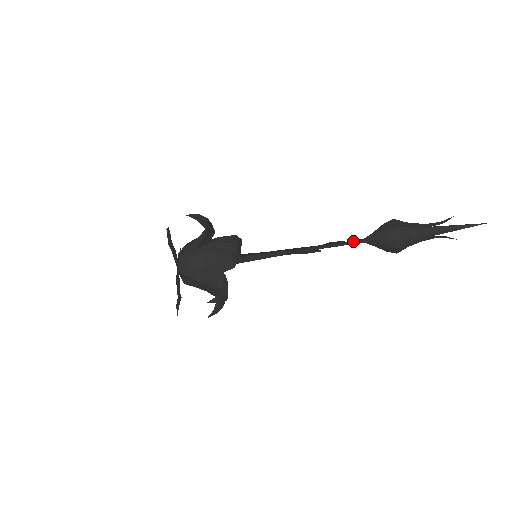
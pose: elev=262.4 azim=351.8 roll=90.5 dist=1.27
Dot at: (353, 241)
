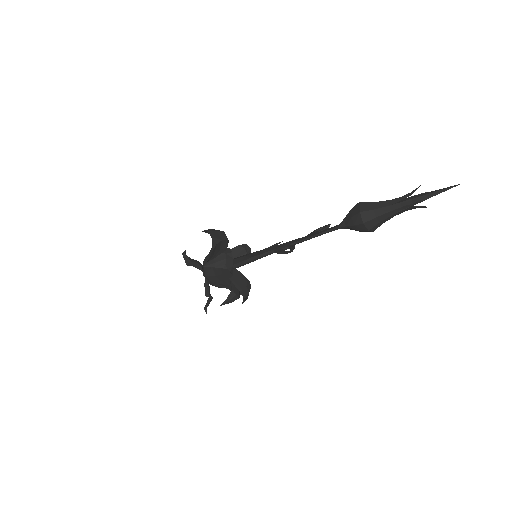
Dot at: (328, 230)
